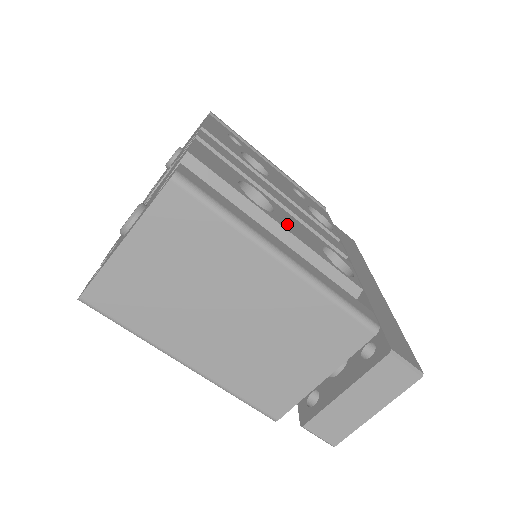
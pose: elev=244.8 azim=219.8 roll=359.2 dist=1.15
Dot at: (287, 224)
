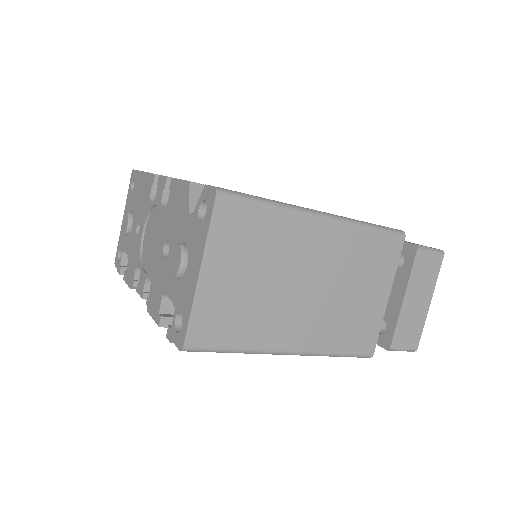
Dot at: occluded
